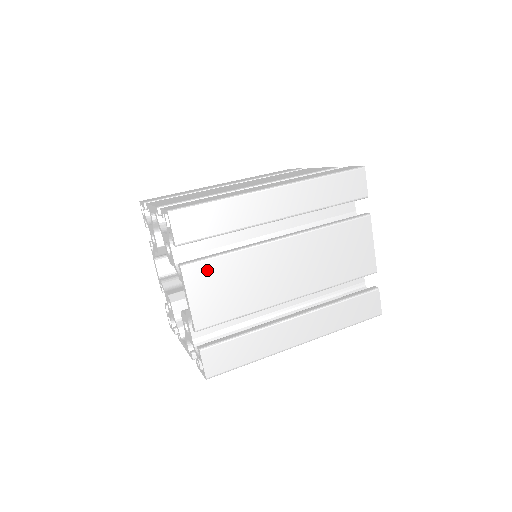
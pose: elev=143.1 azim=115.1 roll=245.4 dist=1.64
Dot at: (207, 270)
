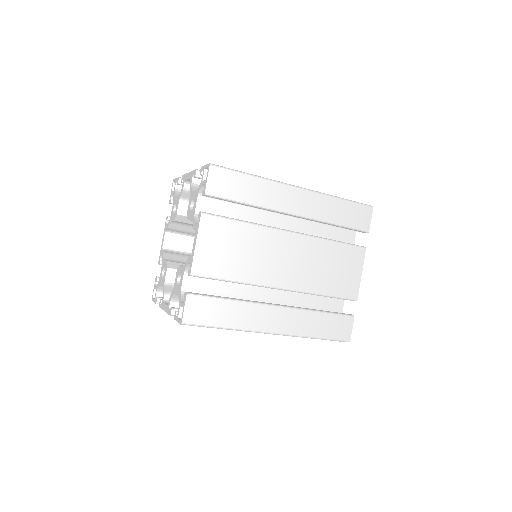
Dot at: occluded
